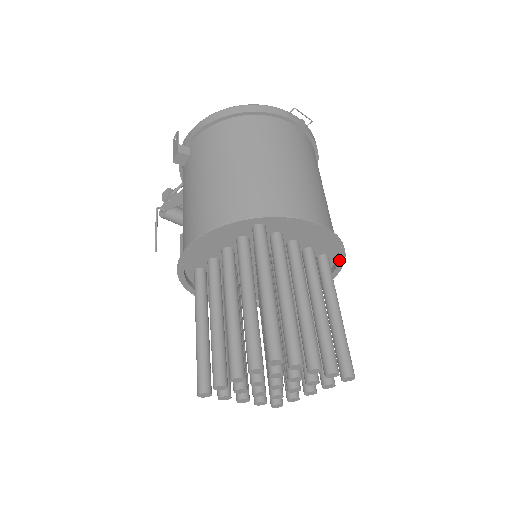
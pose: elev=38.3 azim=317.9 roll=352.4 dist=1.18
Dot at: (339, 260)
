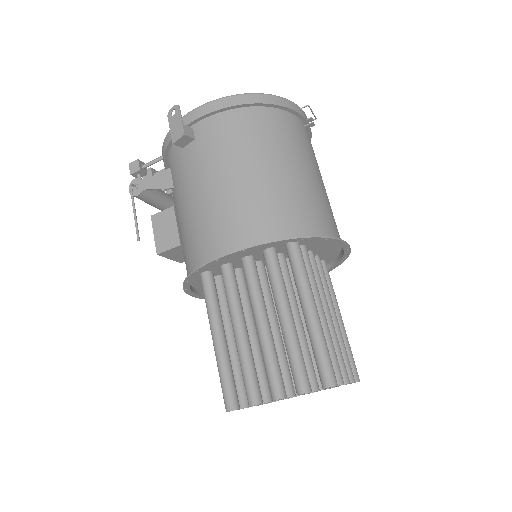
Dot at: (335, 265)
